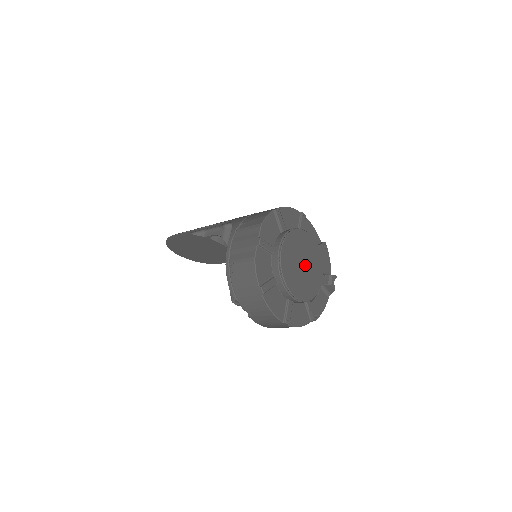
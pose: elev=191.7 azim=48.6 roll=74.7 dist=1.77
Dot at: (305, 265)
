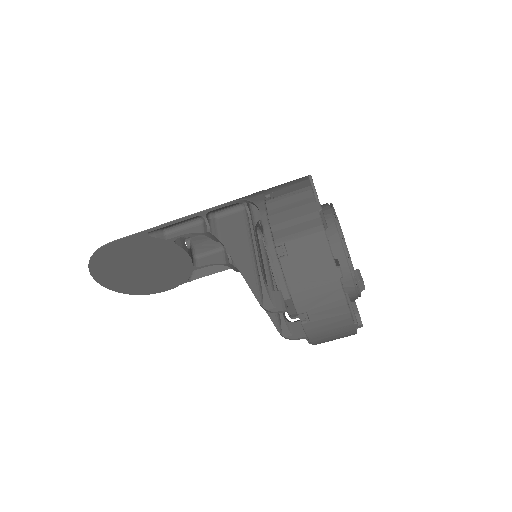
Dot at: occluded
